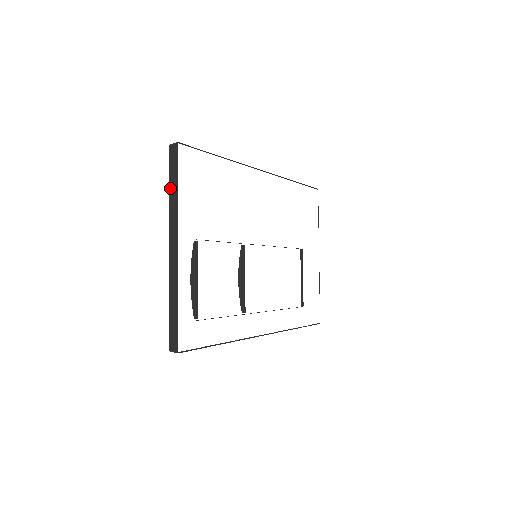
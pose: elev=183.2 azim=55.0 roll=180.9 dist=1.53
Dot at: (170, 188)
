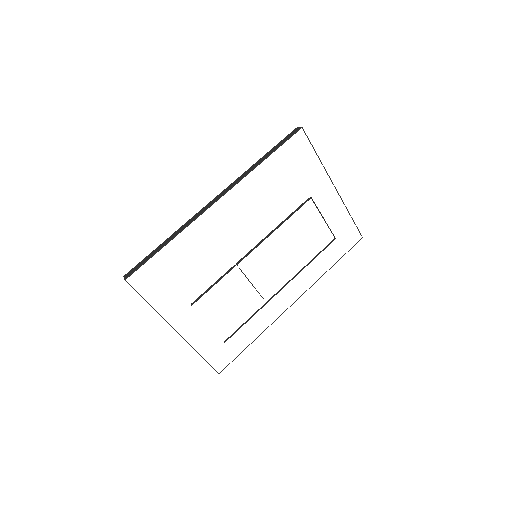
Dot at: occluded
